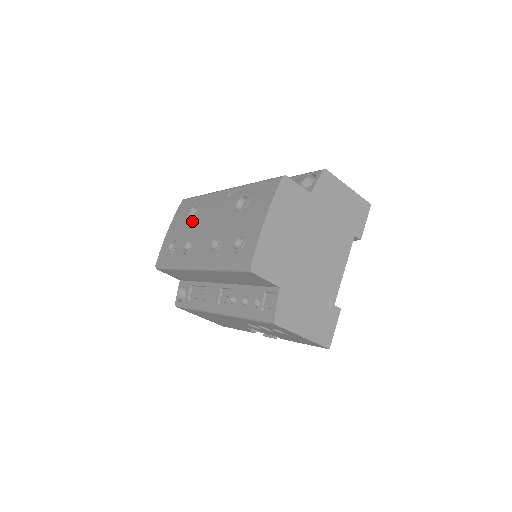
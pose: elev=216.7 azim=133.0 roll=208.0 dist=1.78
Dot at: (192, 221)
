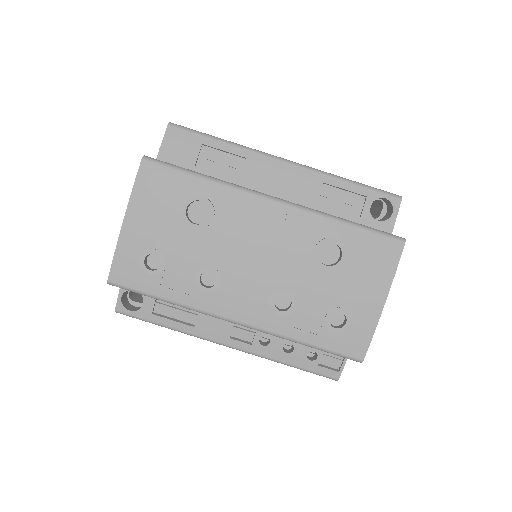
Dot at: (203, 232)
